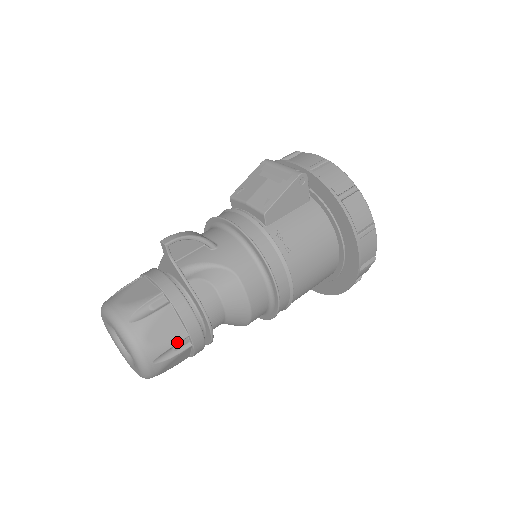
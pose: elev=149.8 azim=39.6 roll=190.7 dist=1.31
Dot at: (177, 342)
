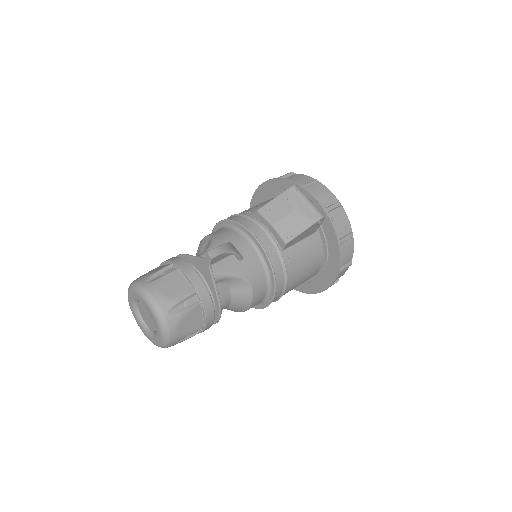
Dot at: occluded
